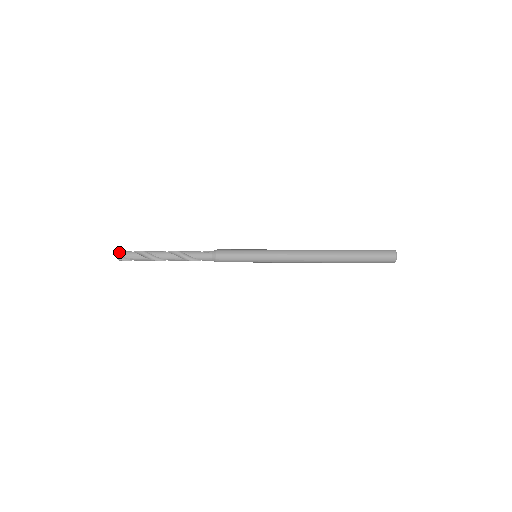
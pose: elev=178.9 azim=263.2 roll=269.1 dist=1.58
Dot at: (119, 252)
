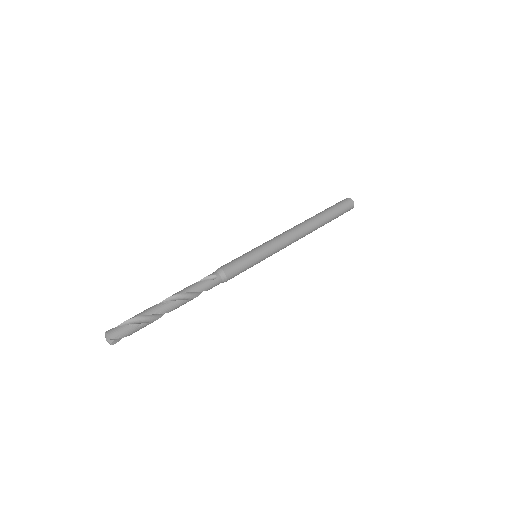
Dot at: (111, 336)
